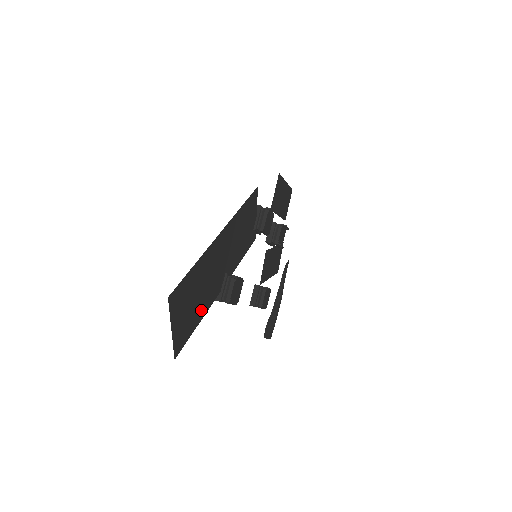
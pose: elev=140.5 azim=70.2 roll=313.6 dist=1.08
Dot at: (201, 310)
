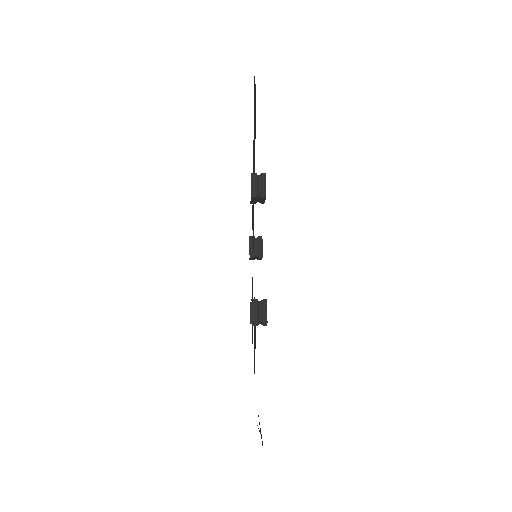
Dot at: occluded
